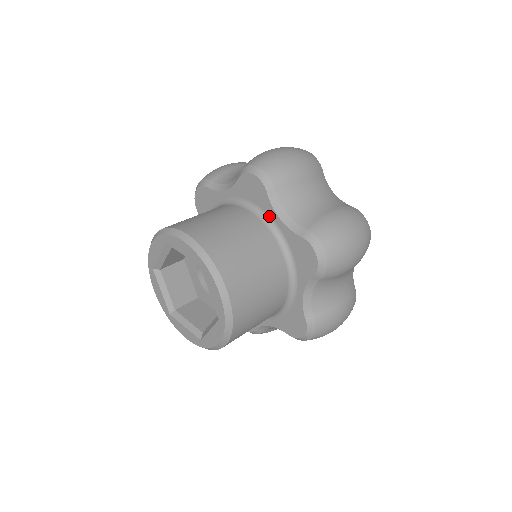
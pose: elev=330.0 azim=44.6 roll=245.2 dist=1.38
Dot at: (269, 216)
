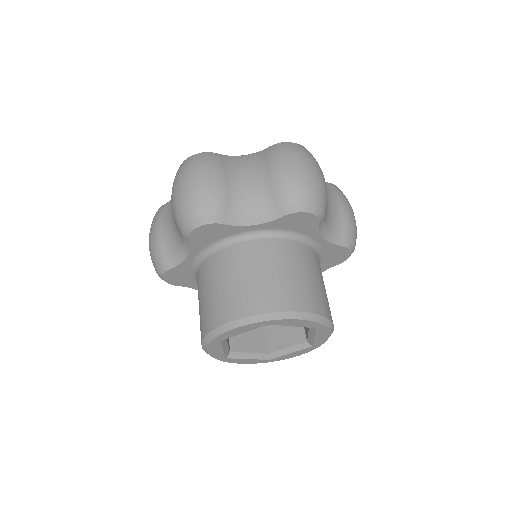
Dot at: (311, 238)
